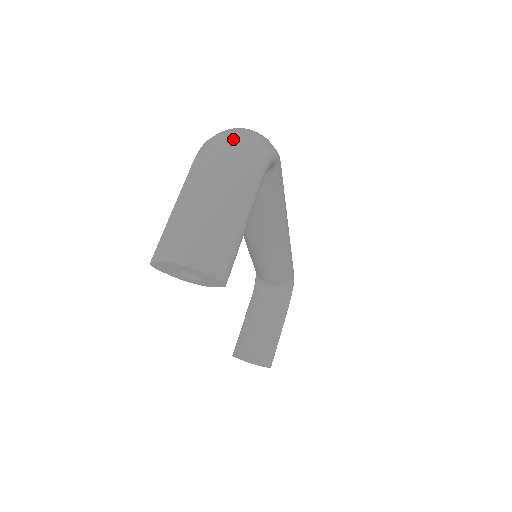
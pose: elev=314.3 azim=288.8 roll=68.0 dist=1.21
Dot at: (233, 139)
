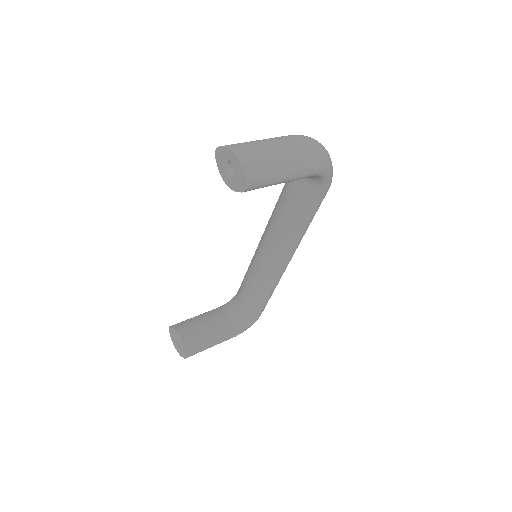
Dot at: (317, 142)
